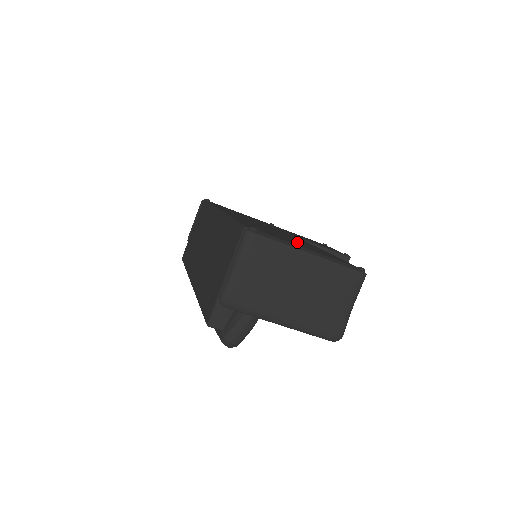
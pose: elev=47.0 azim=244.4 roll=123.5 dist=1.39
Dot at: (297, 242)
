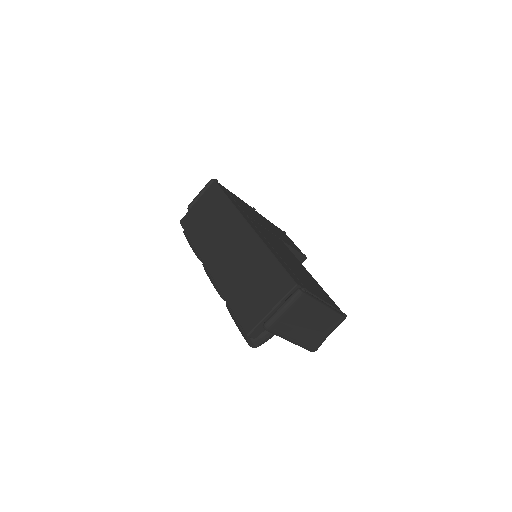
Dot at: (306, 278)
